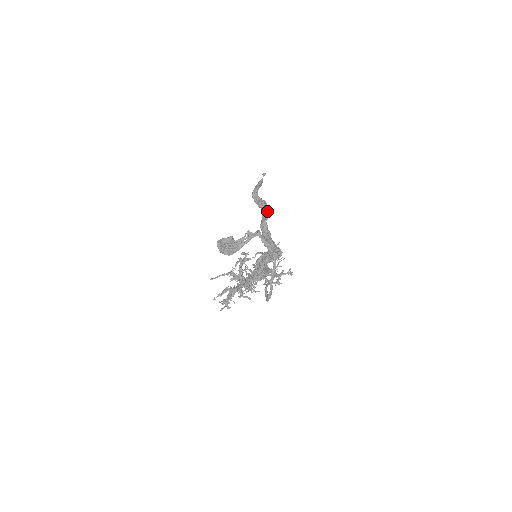
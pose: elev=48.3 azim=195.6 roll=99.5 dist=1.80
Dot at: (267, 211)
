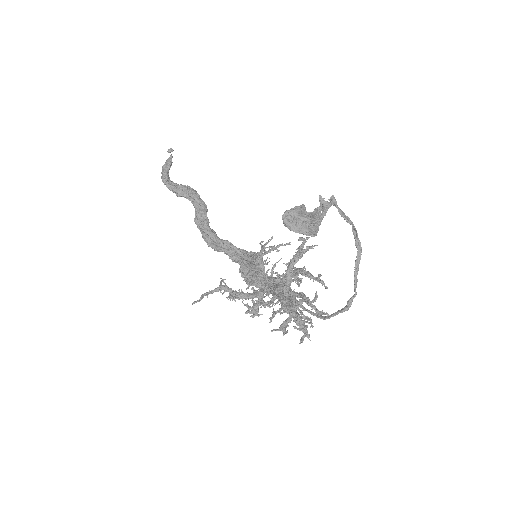
Dot at: (202, 200)
